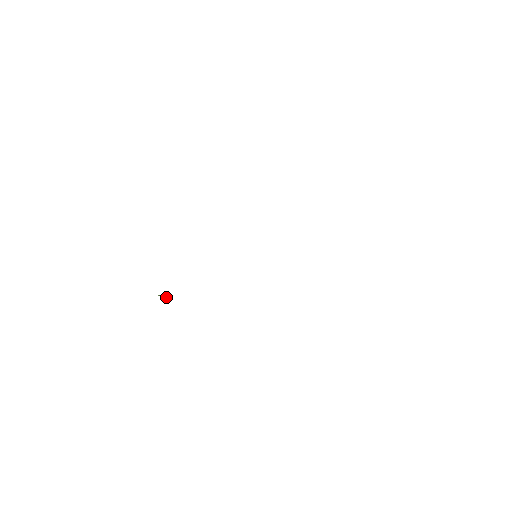
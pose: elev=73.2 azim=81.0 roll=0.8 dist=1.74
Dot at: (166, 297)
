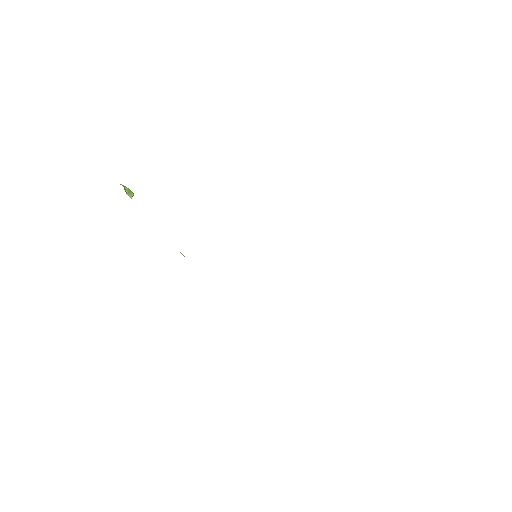
Dot at: (133, 195)
